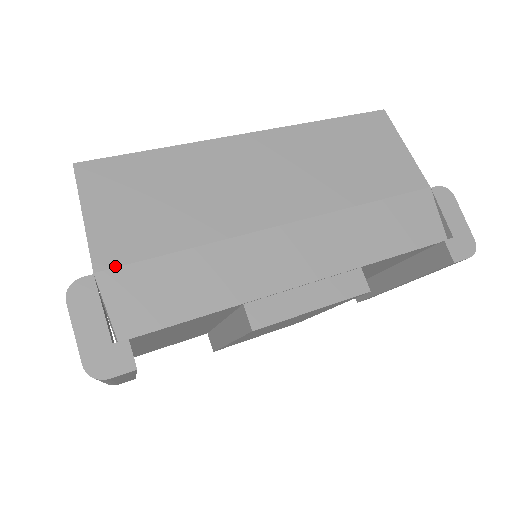
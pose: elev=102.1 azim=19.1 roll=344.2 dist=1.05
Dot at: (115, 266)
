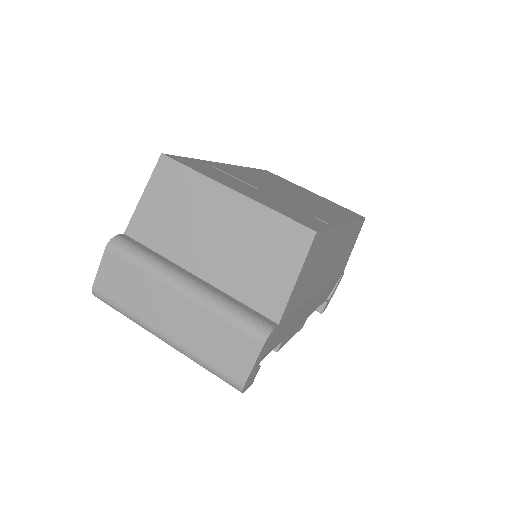
Dot at: (285, 319)
